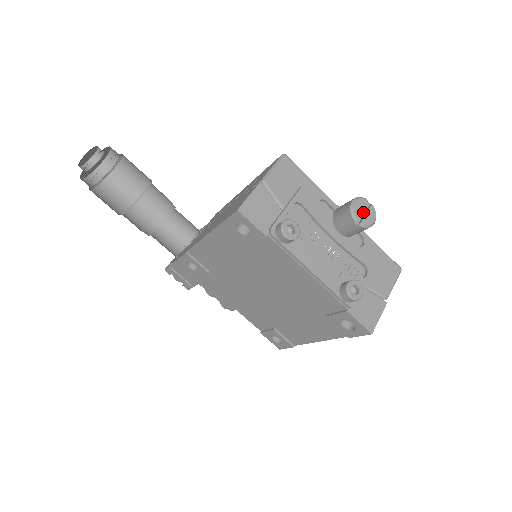
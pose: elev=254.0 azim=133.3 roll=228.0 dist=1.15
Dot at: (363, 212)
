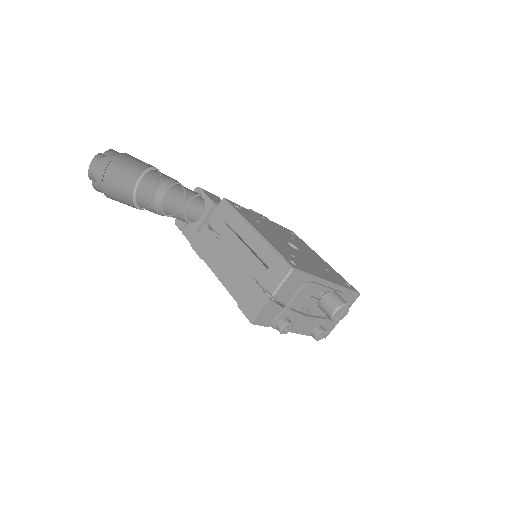
Dot at: (340, 311)
